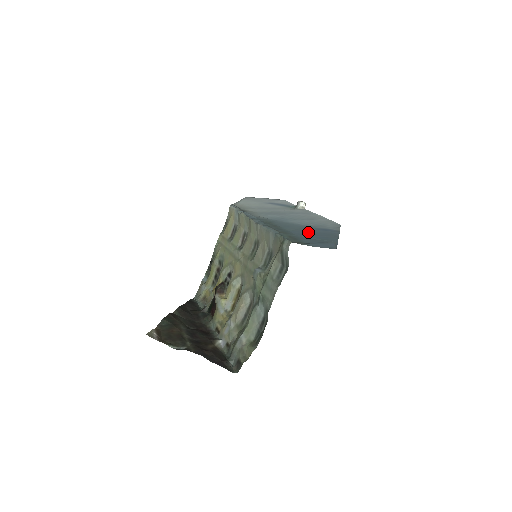
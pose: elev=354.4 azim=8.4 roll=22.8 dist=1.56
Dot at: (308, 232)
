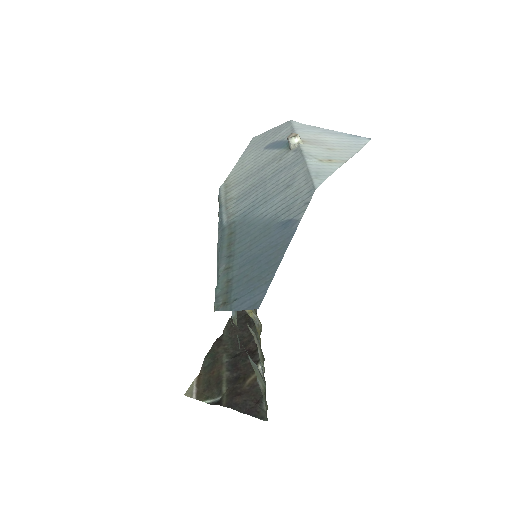
Dot at: (258, 249)
